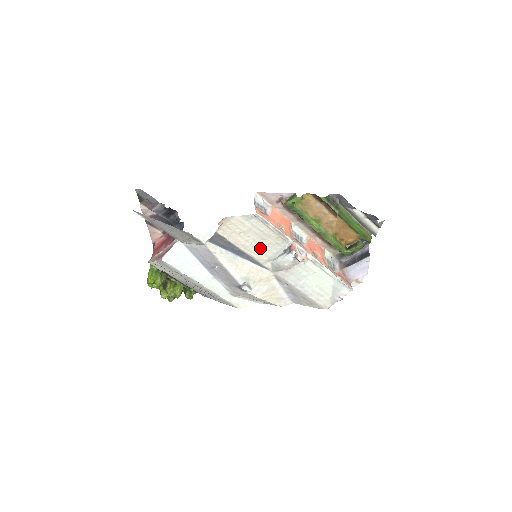
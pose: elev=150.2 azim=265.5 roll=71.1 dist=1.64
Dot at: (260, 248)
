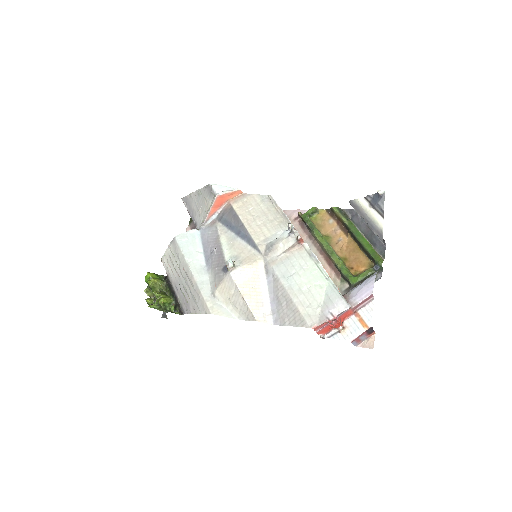
Dot at: (262, 227)
